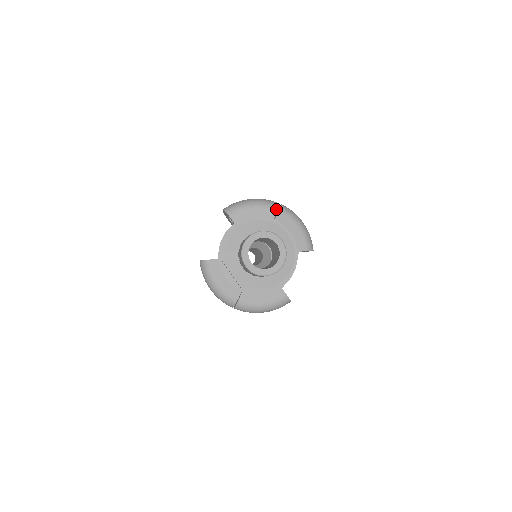
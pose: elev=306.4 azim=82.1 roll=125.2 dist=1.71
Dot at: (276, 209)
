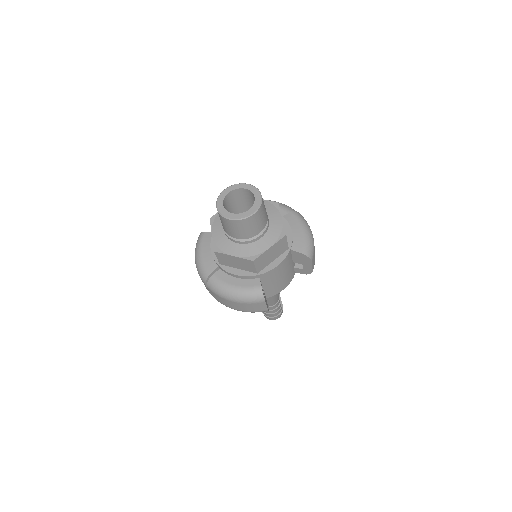
Dot at: (289, 211)
